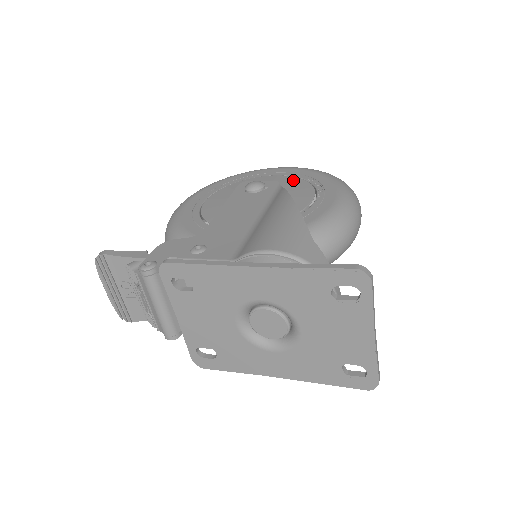
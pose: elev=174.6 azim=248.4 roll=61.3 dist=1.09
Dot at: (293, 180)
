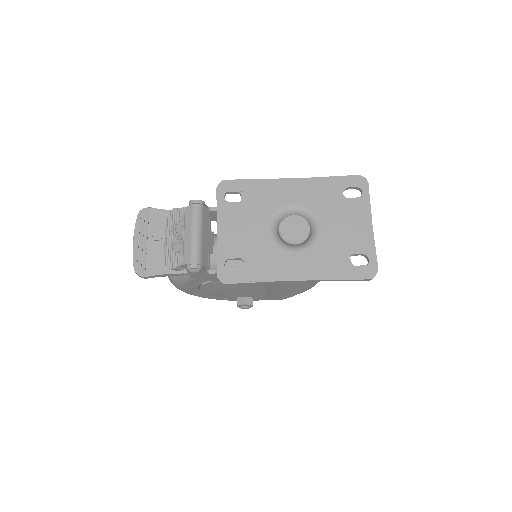
Dot at: occluded
